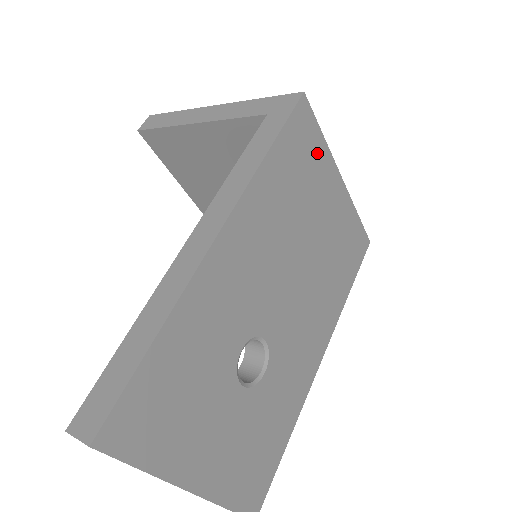
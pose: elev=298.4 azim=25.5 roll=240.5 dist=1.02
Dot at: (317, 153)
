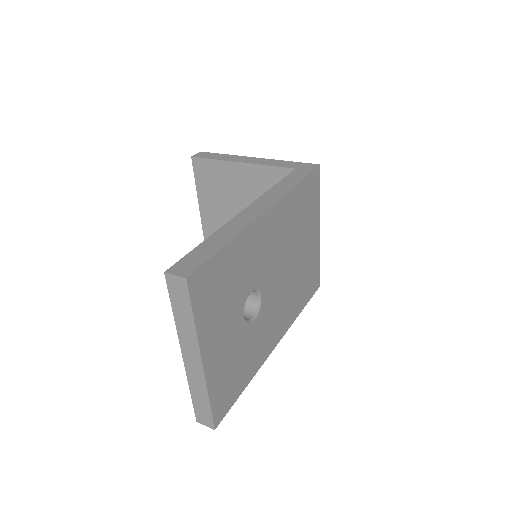
Dot at: (315, 204)
